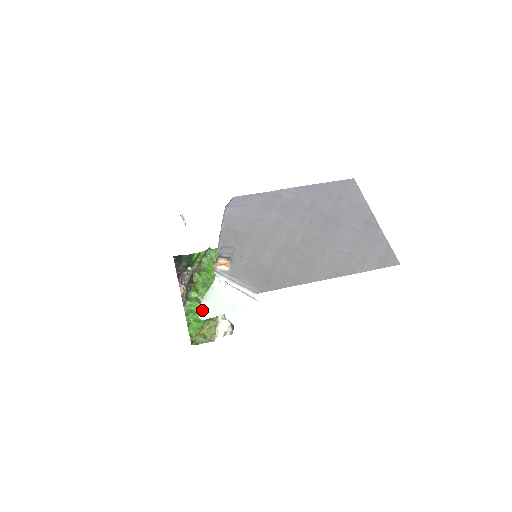
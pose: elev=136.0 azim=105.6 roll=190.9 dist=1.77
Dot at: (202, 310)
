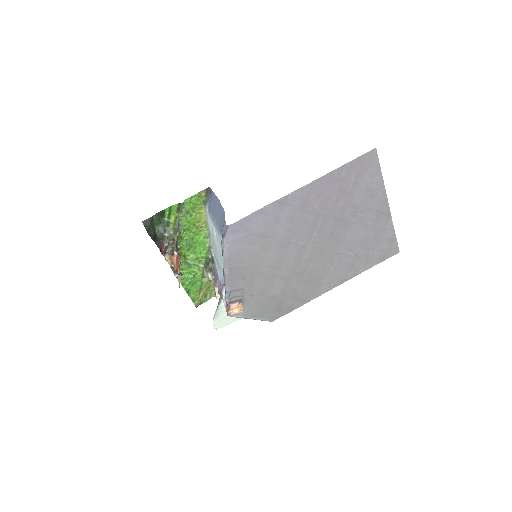
Dot at: (215, 323)
